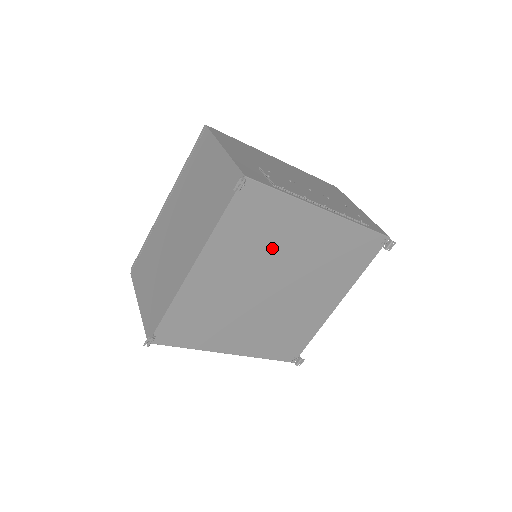
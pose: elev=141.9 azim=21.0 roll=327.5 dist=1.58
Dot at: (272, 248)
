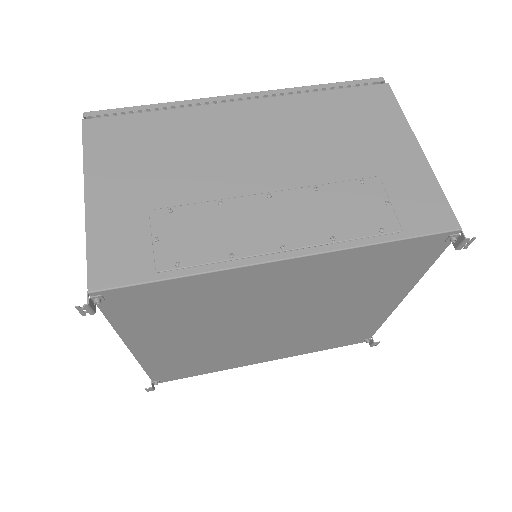
Dot at: (227, 310)
